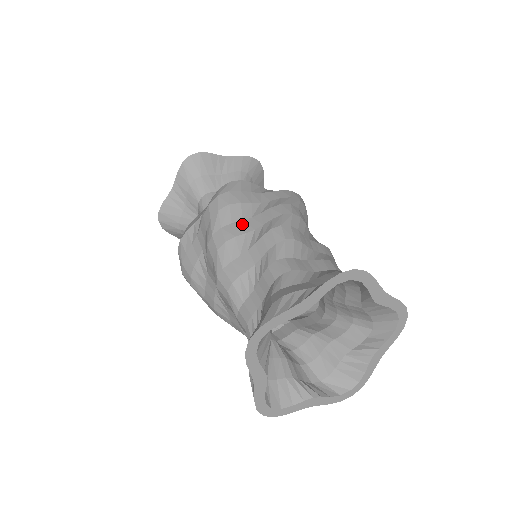
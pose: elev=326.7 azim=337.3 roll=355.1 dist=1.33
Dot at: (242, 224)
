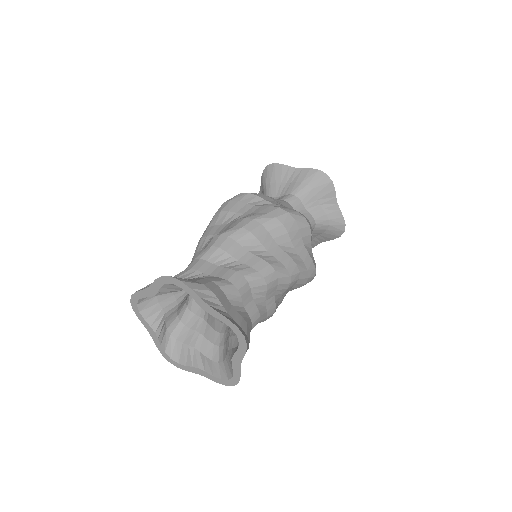
Dot at: (218, 228)
